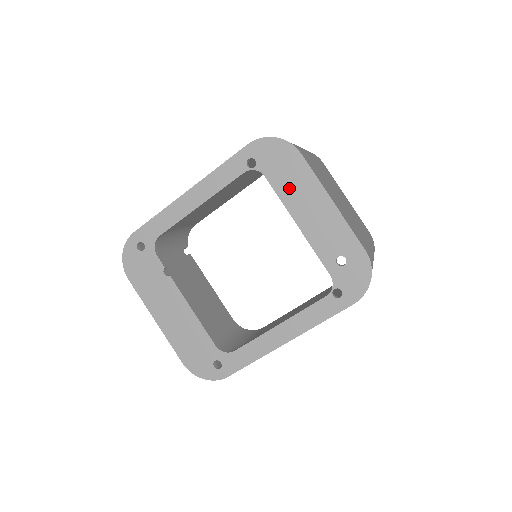
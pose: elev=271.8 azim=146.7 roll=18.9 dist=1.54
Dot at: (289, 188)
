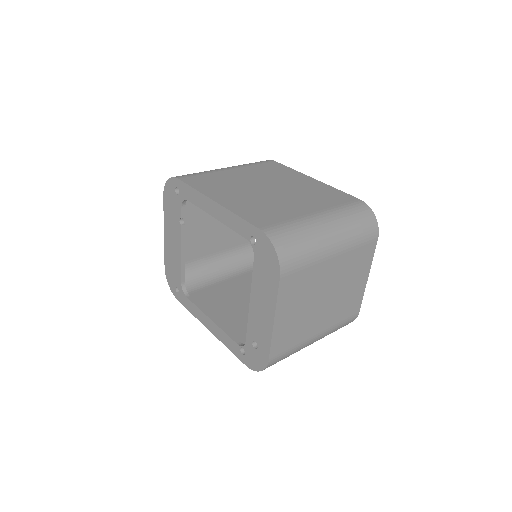
Dot at: (260, 282)
